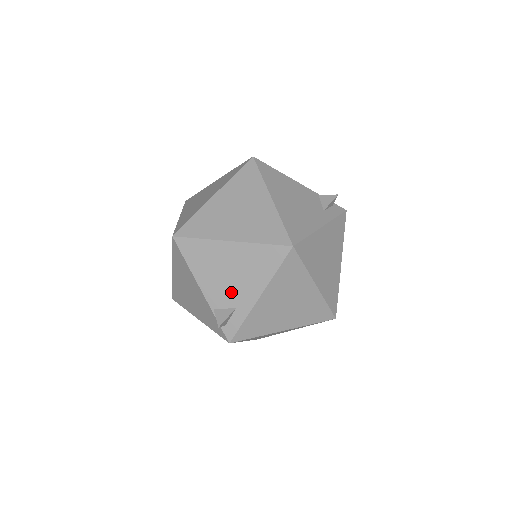
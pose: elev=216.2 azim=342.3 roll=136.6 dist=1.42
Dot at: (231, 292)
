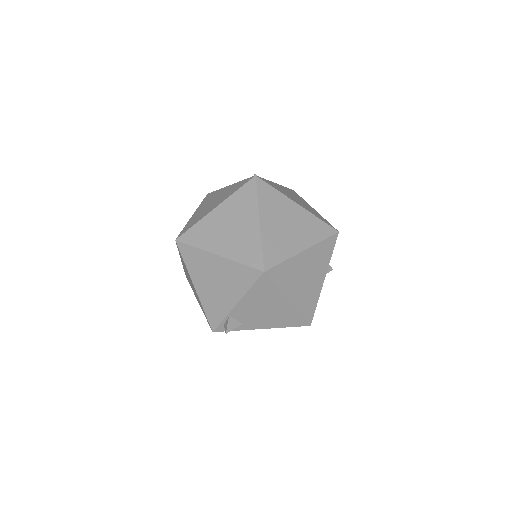
Dot at: (252, 317)
